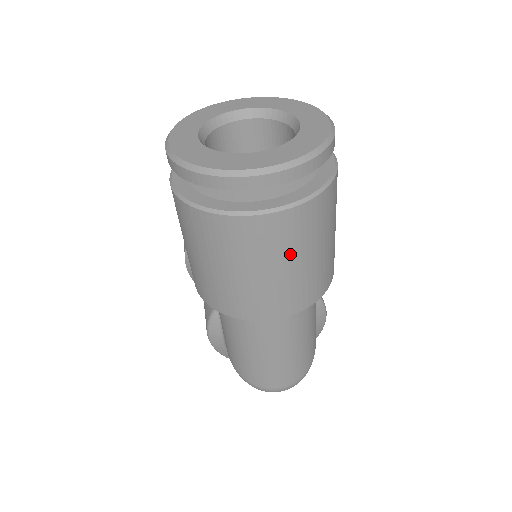
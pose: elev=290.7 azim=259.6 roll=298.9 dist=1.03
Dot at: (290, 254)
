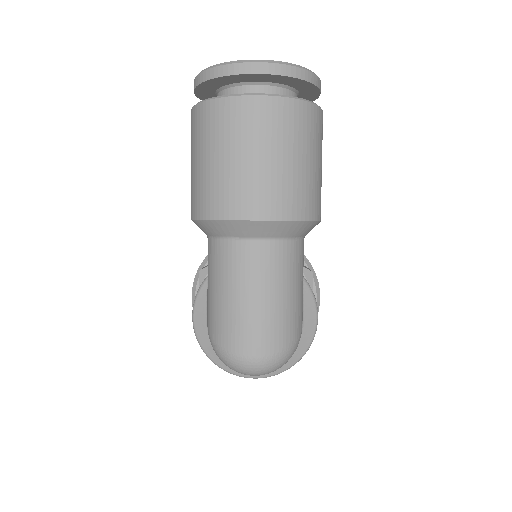
Dot at: (273, 144)
